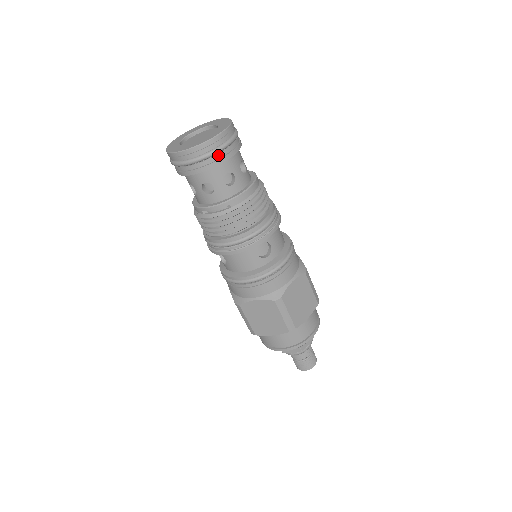
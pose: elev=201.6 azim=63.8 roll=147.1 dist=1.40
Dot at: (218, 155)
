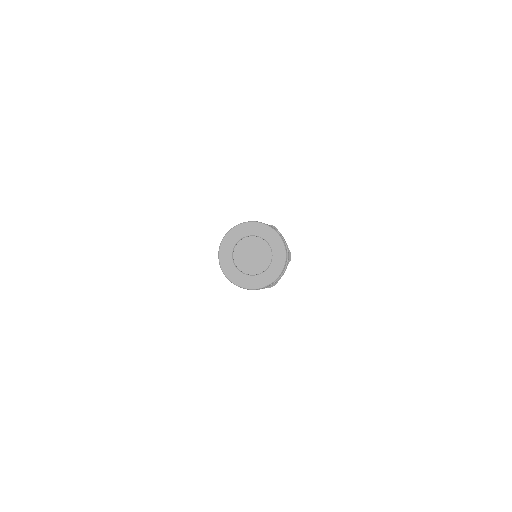
Dot at: occluded
